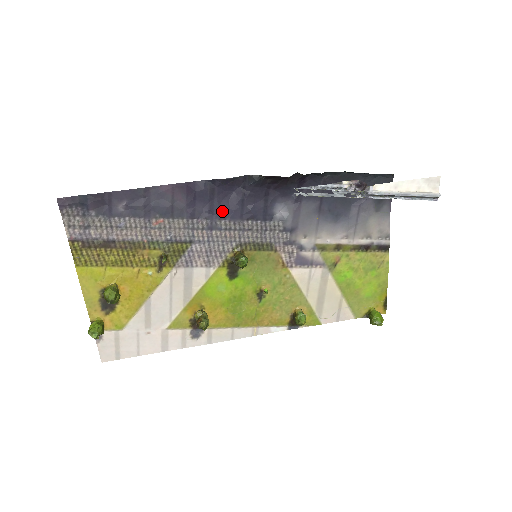
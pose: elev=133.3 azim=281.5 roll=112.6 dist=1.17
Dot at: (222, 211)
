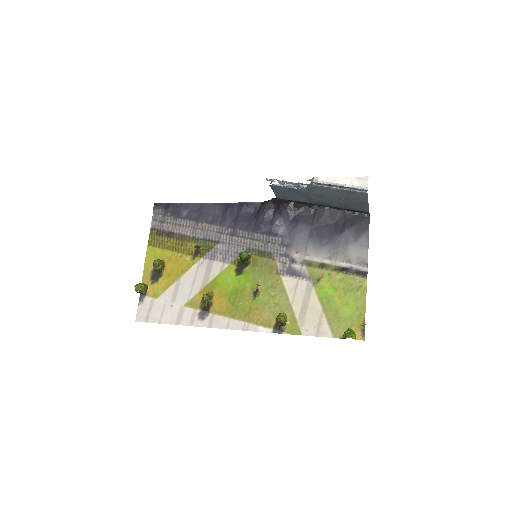
Dot at: (242, 224)
